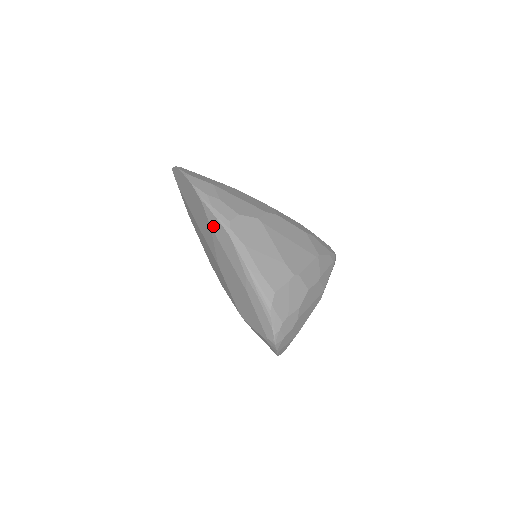
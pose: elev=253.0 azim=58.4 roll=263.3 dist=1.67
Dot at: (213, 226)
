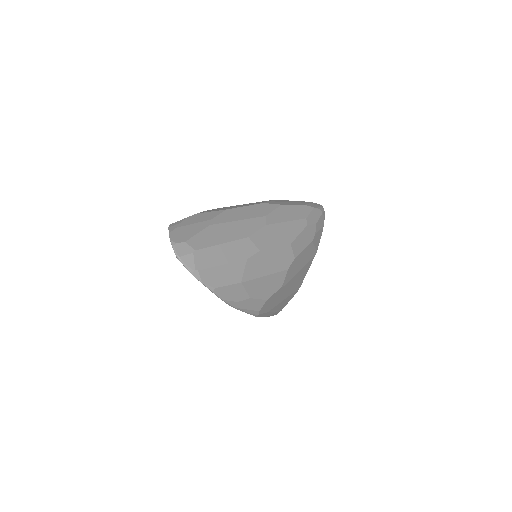
Dot at: occluded
